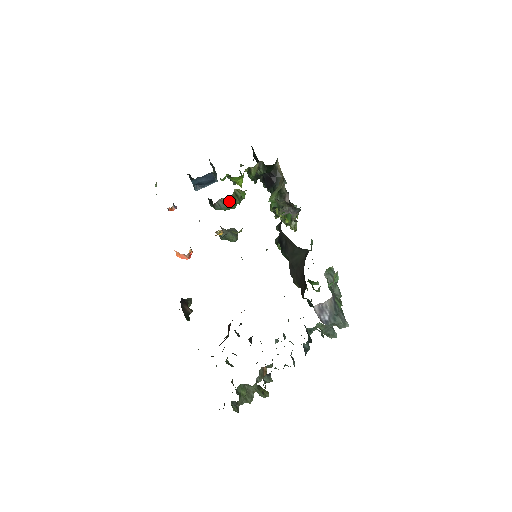
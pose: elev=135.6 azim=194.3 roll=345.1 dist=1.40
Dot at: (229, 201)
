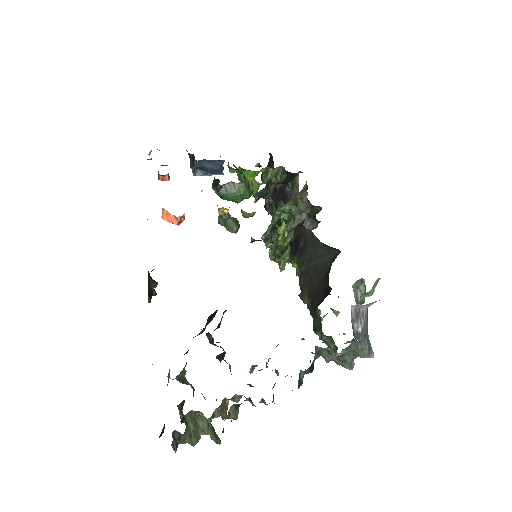
Dot at: (239, 188)
